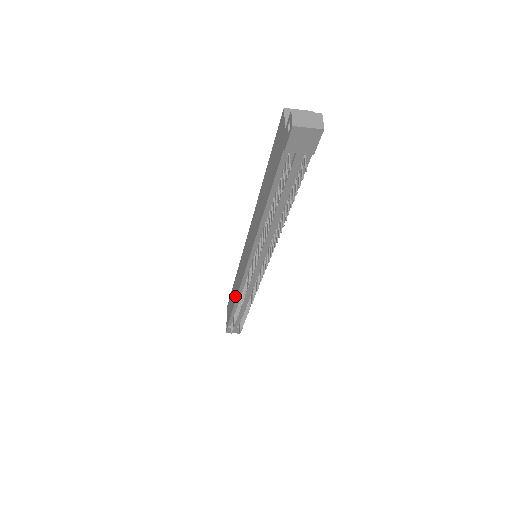
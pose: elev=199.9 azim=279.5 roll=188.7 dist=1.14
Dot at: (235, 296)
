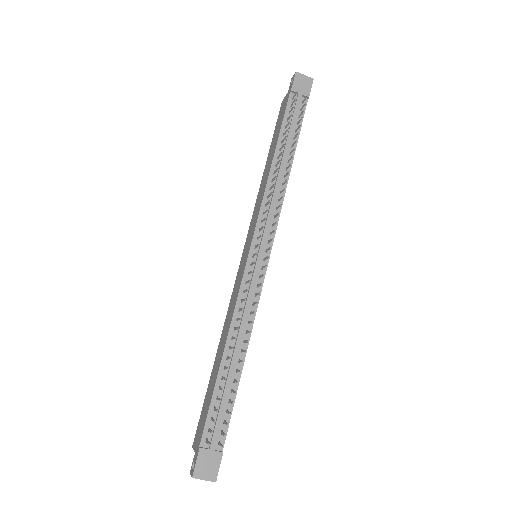
Dot at: (224, 343)
